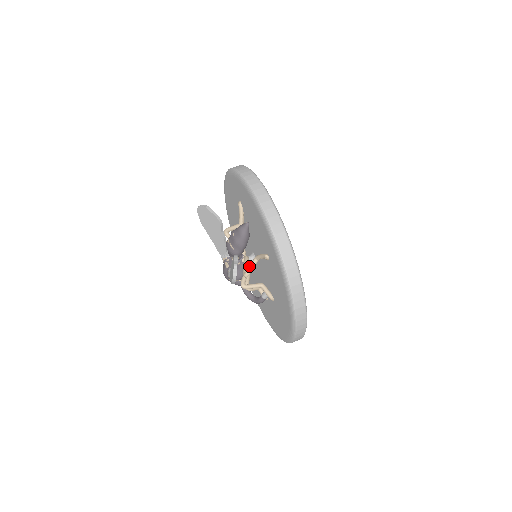
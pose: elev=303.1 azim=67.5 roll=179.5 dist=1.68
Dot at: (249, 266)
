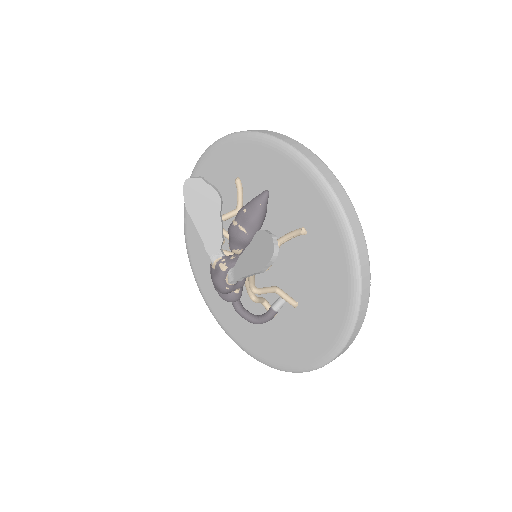
Dot at: occluded
